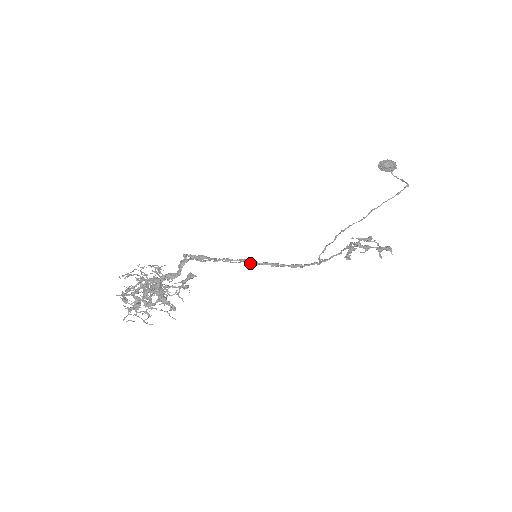
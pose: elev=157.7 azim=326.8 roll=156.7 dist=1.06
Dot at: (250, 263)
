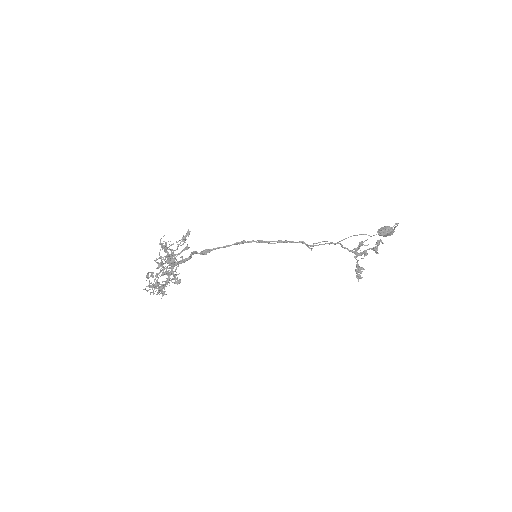
Dot at: (242, 242)
